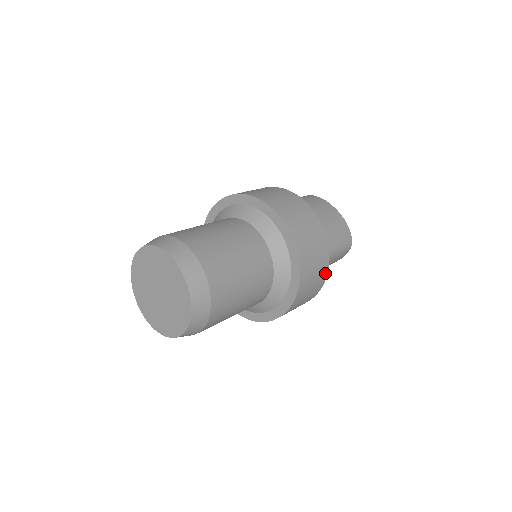
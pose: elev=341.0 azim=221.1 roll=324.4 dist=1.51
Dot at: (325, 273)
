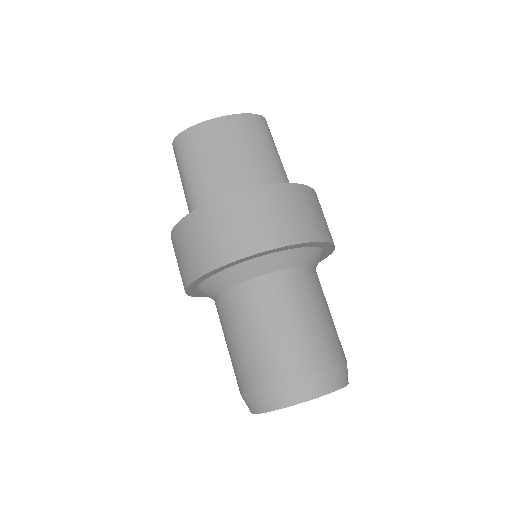
Dot at: (315, 195)
